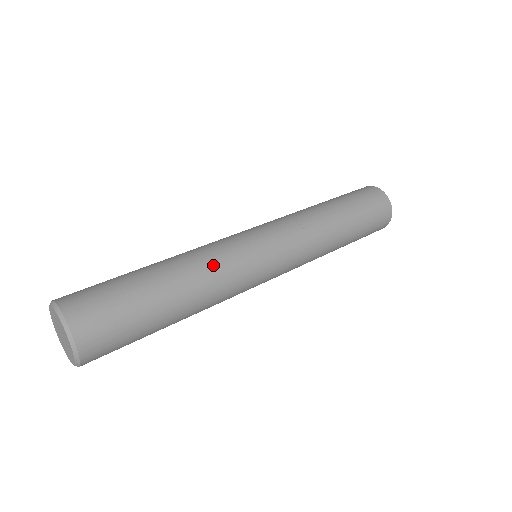
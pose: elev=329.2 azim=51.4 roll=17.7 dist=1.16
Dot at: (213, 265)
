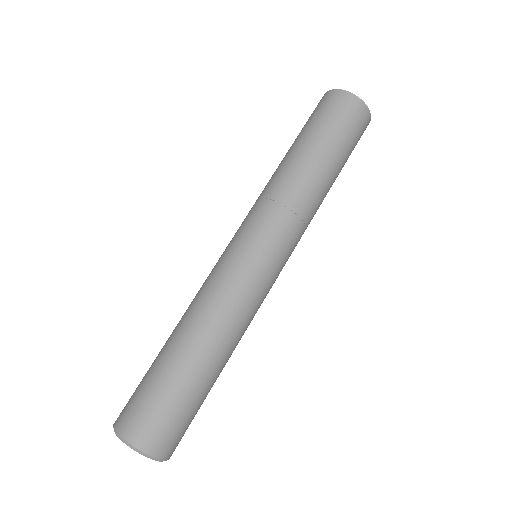
Dot at: (243, 324)
